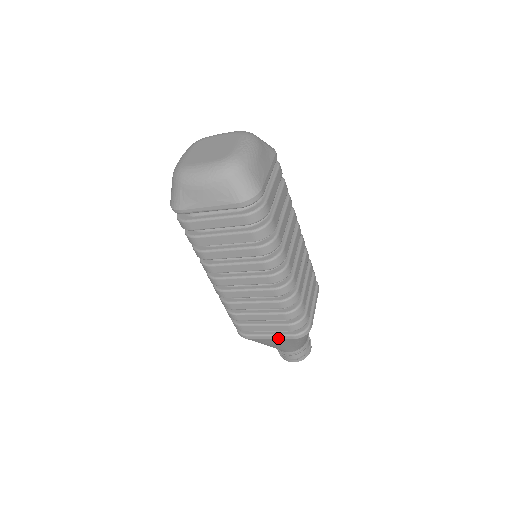
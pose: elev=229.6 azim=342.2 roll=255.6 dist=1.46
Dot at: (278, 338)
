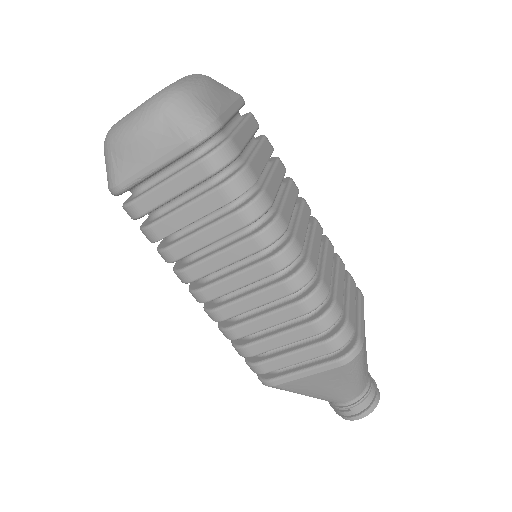
Dot at: (317, 372)
